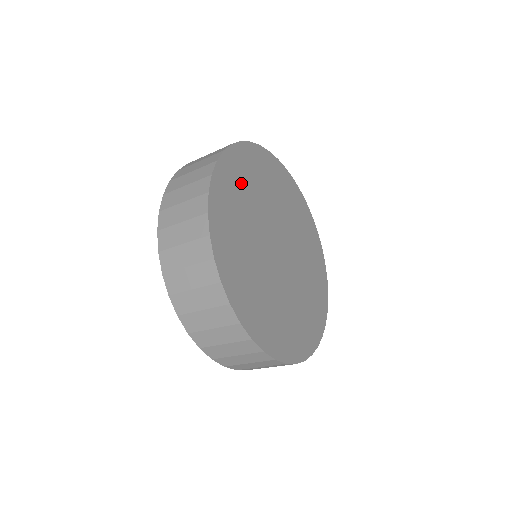
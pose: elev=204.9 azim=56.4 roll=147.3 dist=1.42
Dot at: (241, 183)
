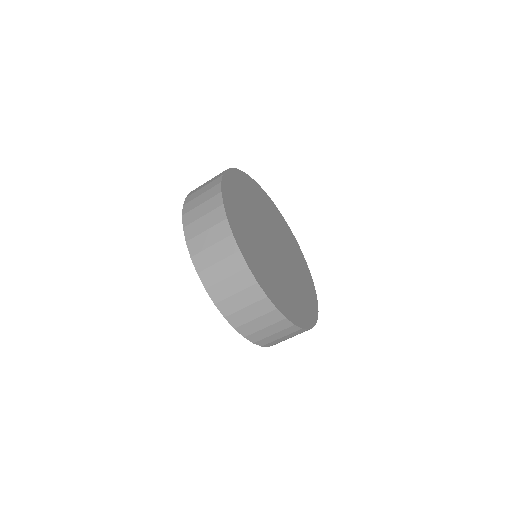
Dot at: (239, 211)
